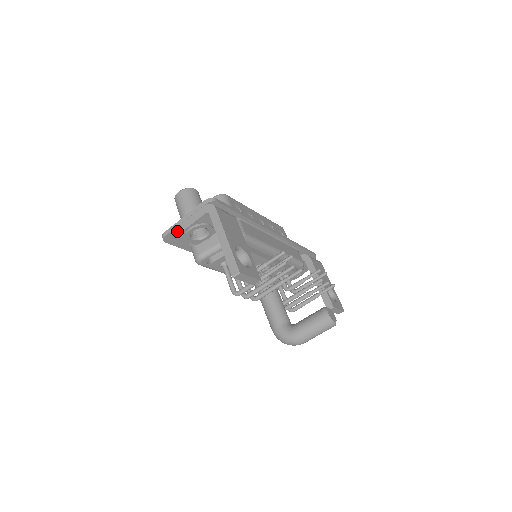
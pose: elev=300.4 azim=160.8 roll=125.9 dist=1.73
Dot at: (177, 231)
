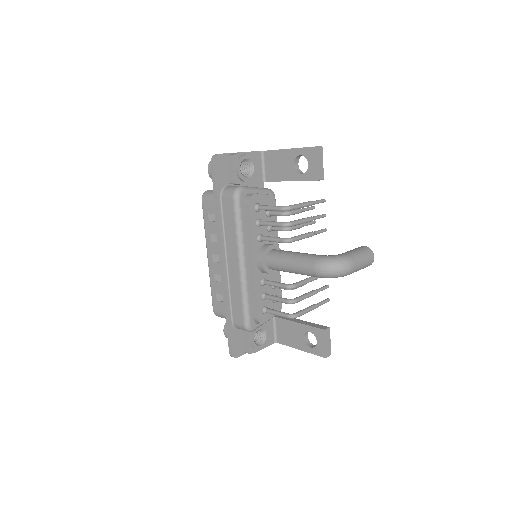
Dot at: (231, 154)
